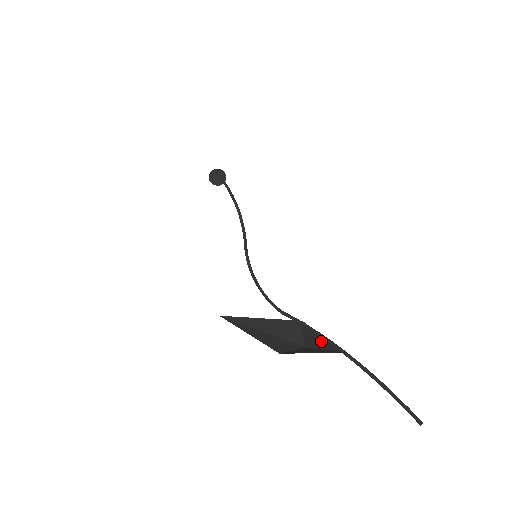
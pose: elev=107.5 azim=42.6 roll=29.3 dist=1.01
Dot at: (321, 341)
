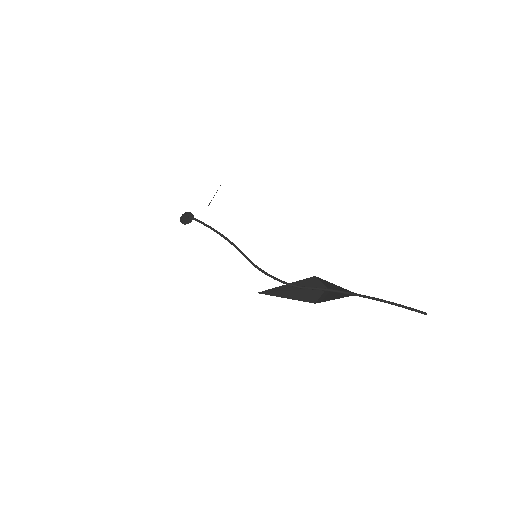
Dot at: (337, 287)
